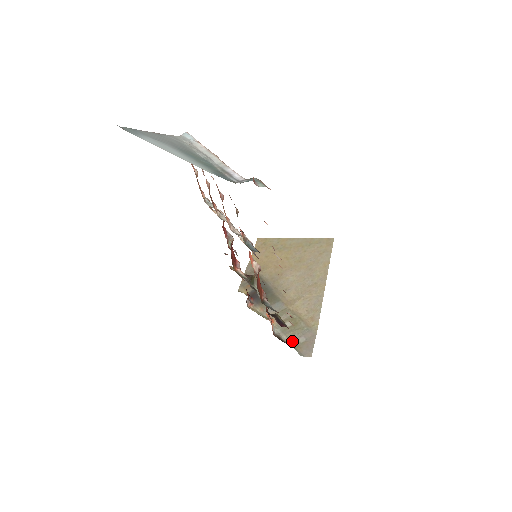
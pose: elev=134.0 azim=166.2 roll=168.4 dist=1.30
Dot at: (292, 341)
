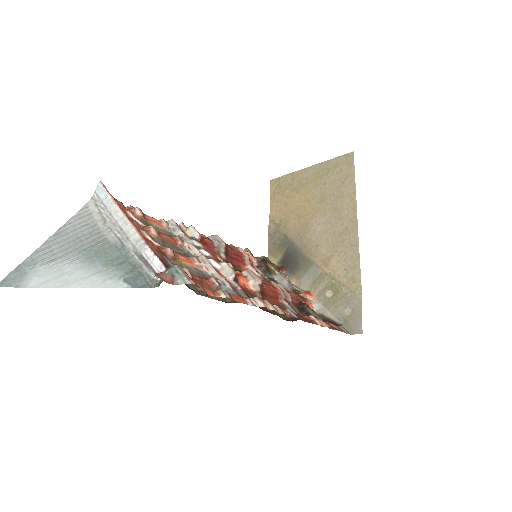
Dot at: (338, 316)
